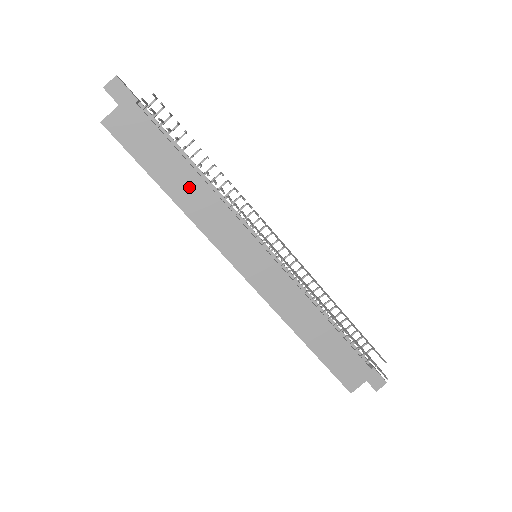
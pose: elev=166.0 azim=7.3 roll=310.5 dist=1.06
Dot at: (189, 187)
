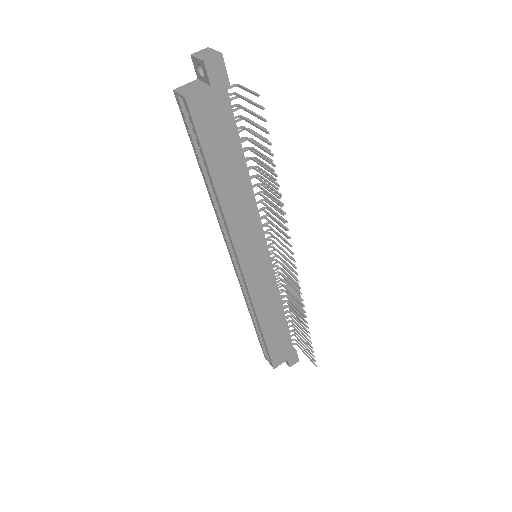
Dot at: (237, 187)
